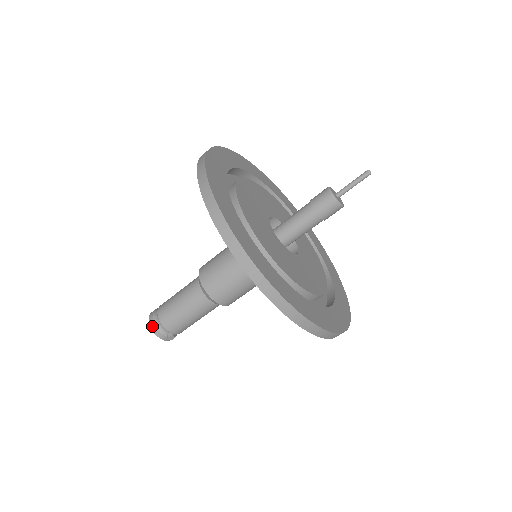
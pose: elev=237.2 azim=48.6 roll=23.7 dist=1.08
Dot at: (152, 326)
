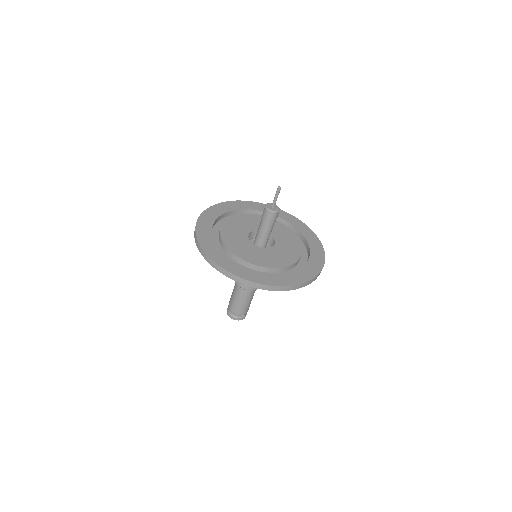
Dot at: (231, 317)
